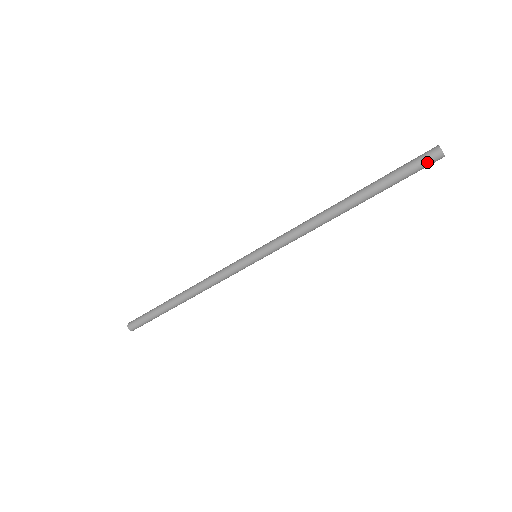
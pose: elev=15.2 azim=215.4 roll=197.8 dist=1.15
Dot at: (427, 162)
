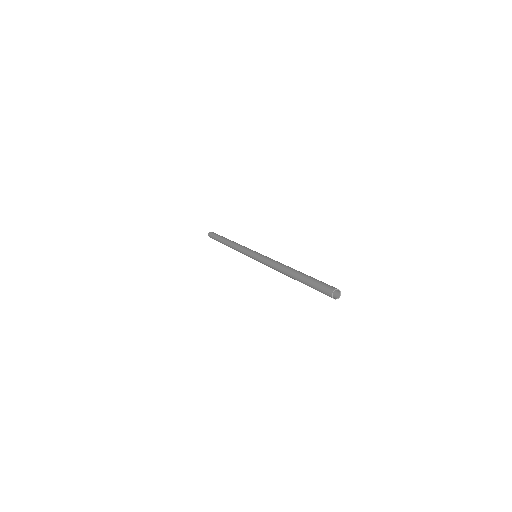
Dot at: (325, 294)
